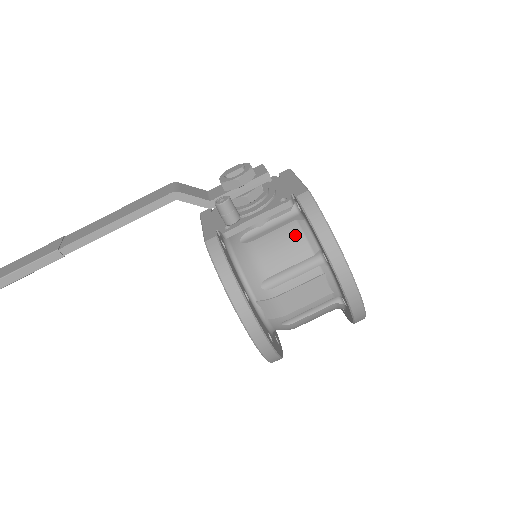
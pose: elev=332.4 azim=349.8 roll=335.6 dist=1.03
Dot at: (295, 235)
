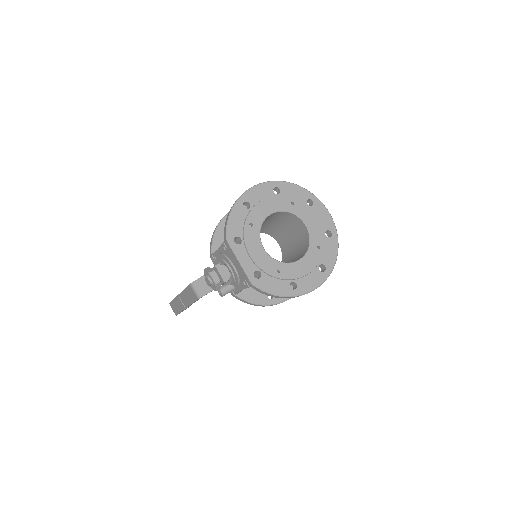
Dot at: occluded
